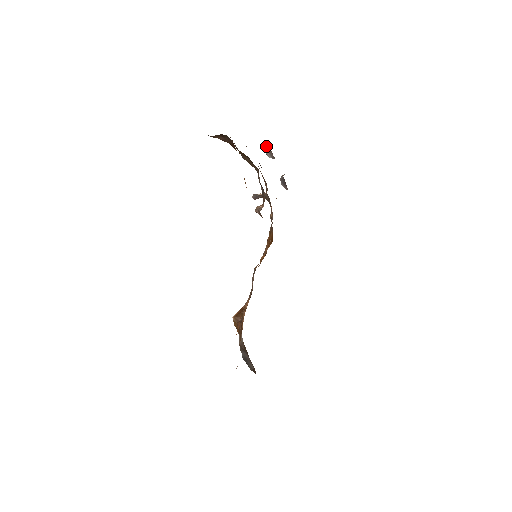
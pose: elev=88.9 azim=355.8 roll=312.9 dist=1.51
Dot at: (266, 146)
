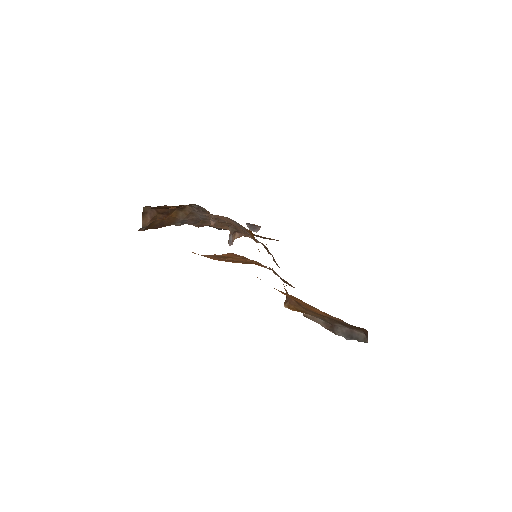
Dot at: occluded
